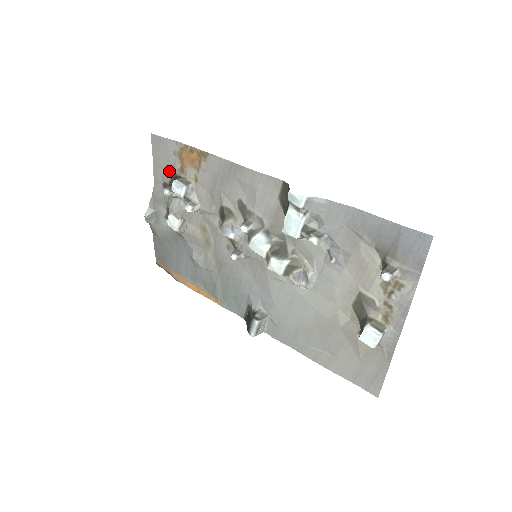
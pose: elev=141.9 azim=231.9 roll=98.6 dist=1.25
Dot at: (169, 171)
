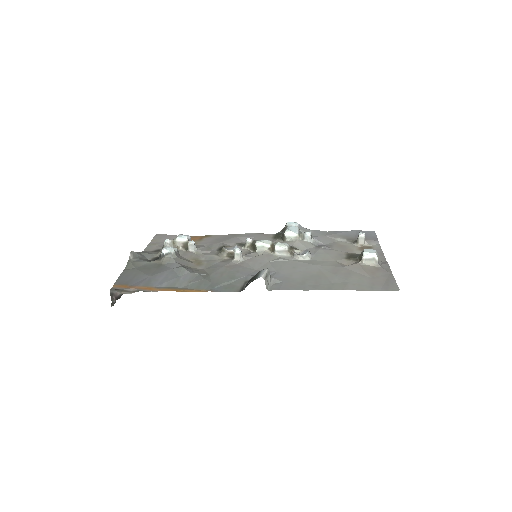
Dot at: occluded
